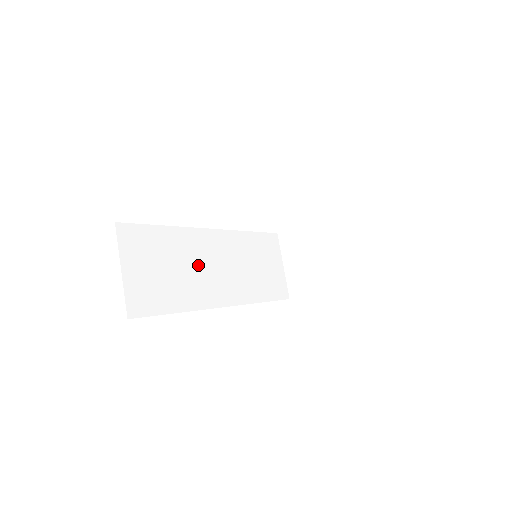
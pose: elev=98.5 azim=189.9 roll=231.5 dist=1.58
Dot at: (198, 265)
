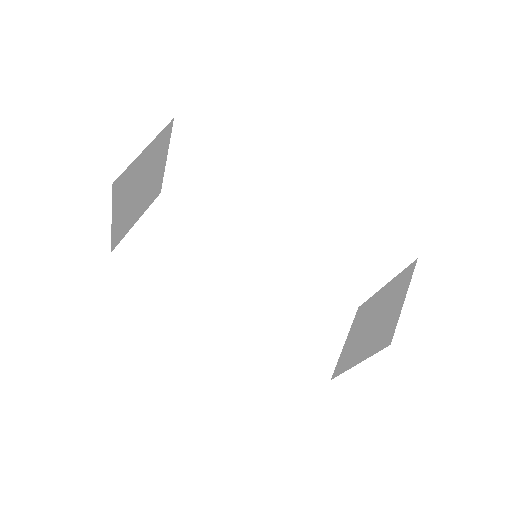
Dot at: (218, 265)
